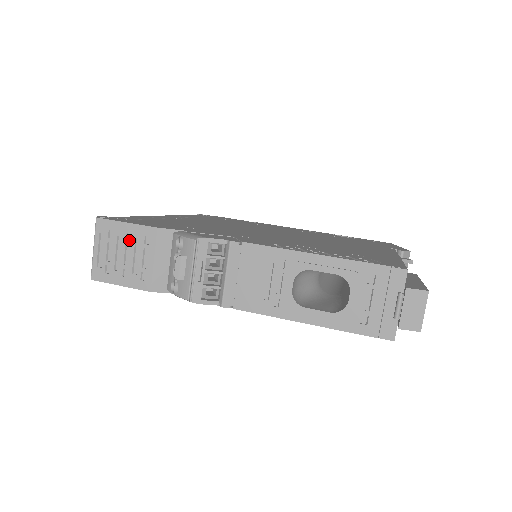
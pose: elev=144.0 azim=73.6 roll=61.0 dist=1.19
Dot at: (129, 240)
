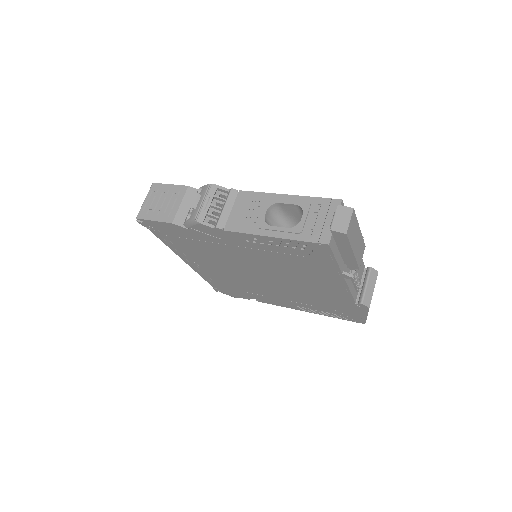
Dot at: (169, 194)
